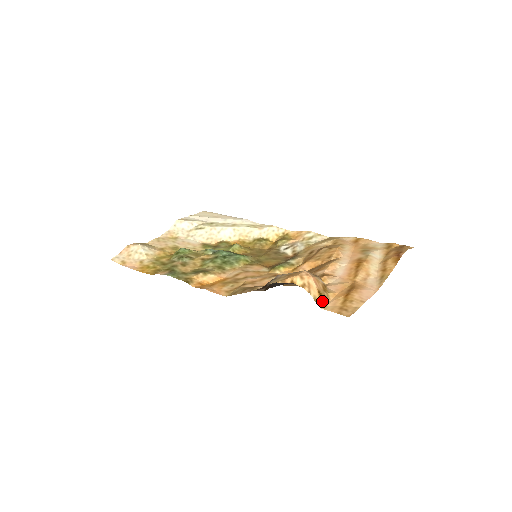
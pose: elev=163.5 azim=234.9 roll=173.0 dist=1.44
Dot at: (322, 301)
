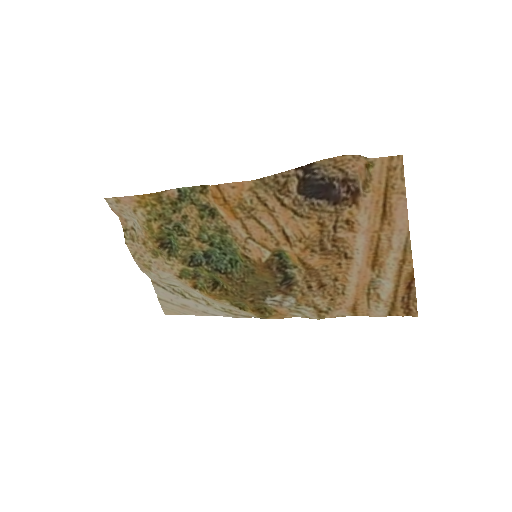
Dot at: (370, 164)
